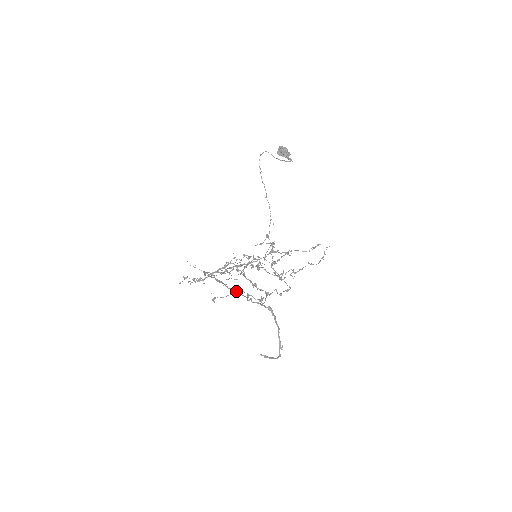
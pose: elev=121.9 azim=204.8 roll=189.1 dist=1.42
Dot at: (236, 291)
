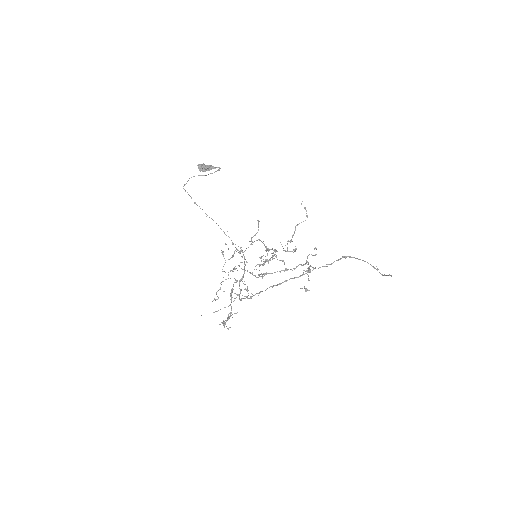
Dot at: (310, 271)
